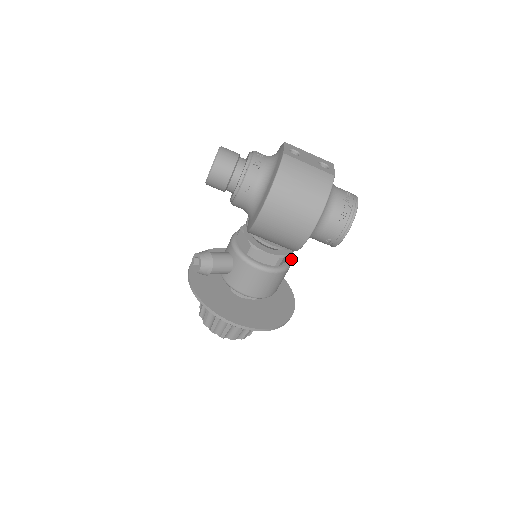
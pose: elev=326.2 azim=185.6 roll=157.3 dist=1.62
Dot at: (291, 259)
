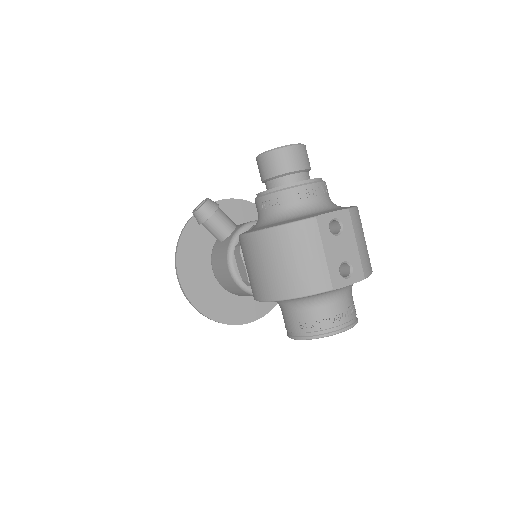
Dot at: occluded
